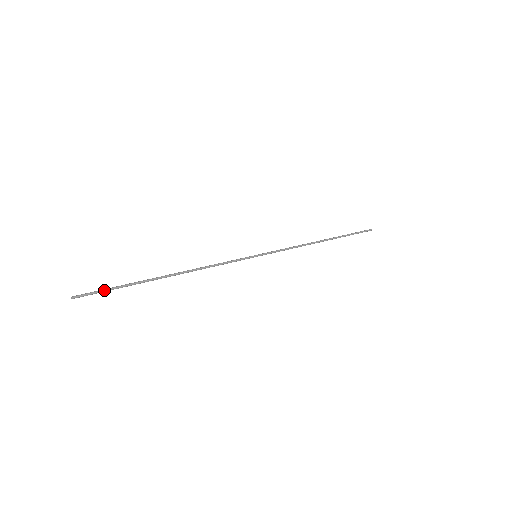
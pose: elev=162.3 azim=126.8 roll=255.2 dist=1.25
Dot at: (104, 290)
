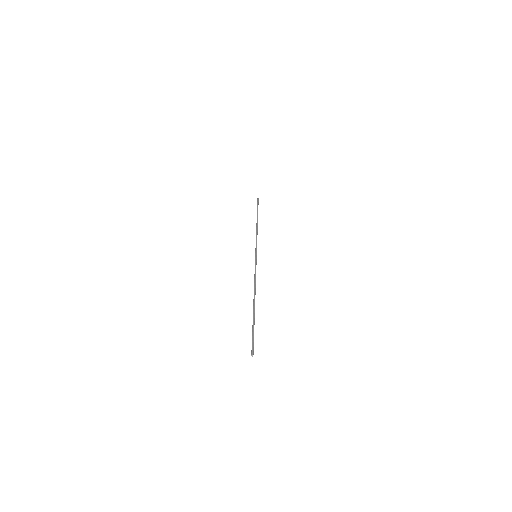
Dot at: (253, 337)
